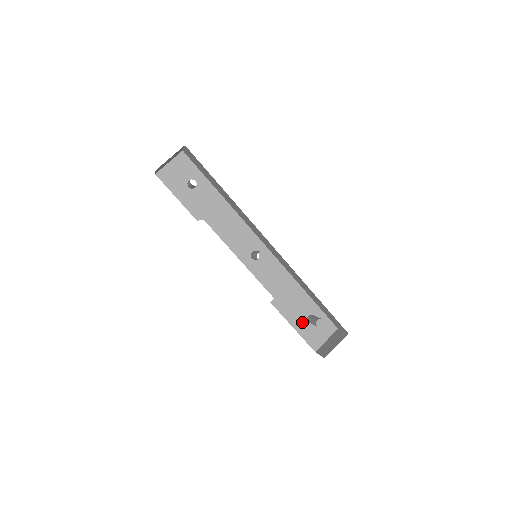
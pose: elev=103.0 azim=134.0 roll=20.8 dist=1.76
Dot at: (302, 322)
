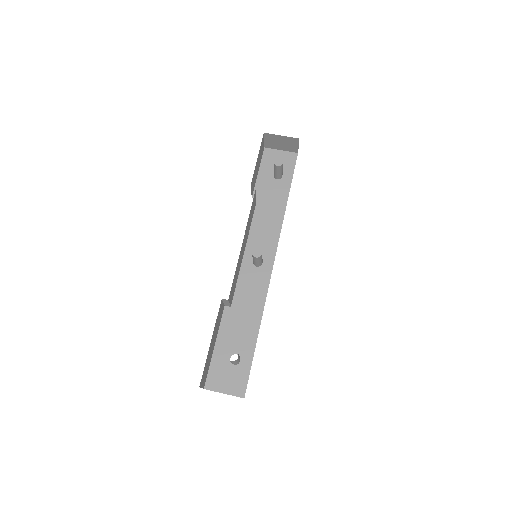
Dot at: (226, 352)
